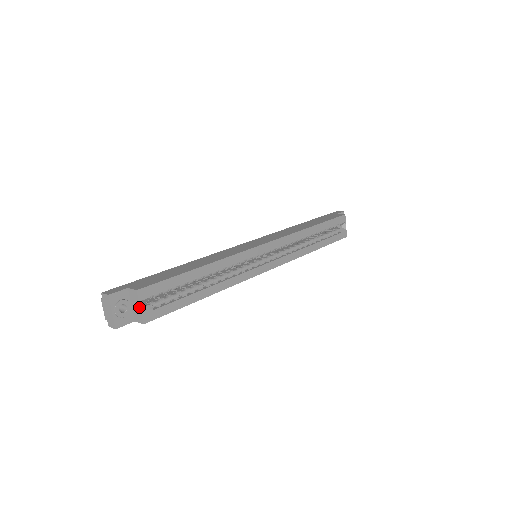
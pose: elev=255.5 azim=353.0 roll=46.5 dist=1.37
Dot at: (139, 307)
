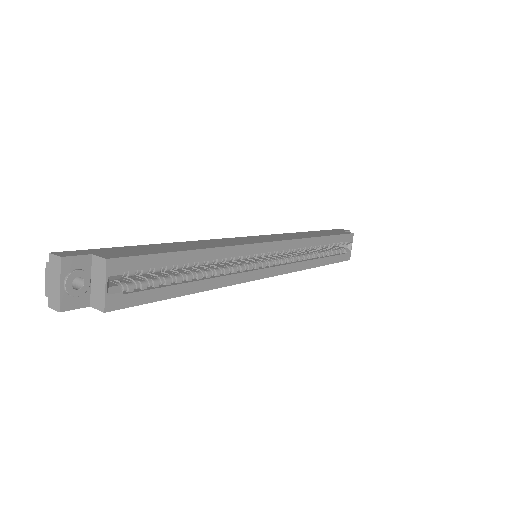
Dot at: (104, 285)
